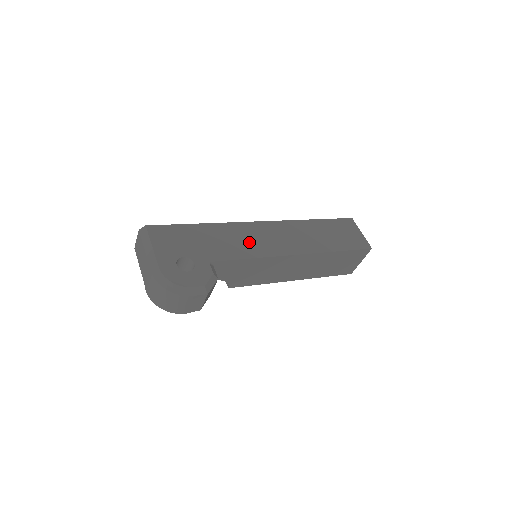
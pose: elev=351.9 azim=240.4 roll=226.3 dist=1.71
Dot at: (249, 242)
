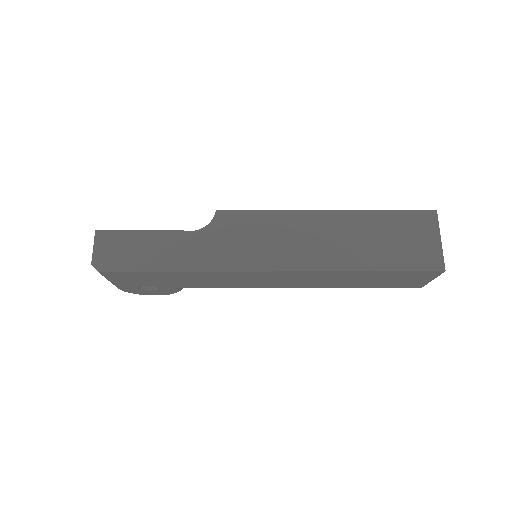
Dot at: (236, 282)
